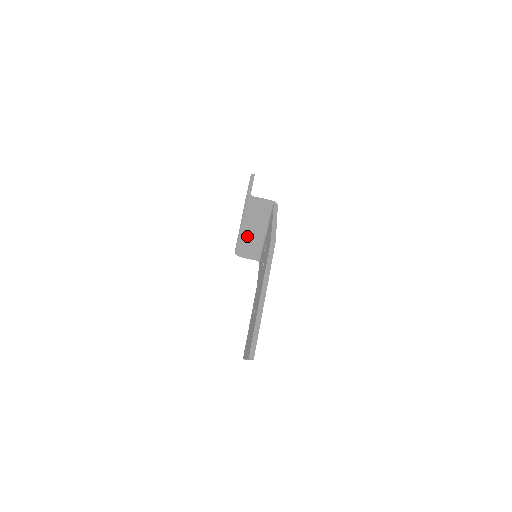
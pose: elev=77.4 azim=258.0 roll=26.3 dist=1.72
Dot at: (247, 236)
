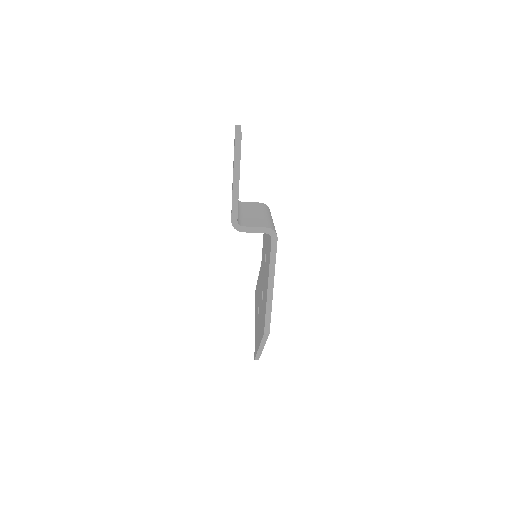
Dot at: occluded
